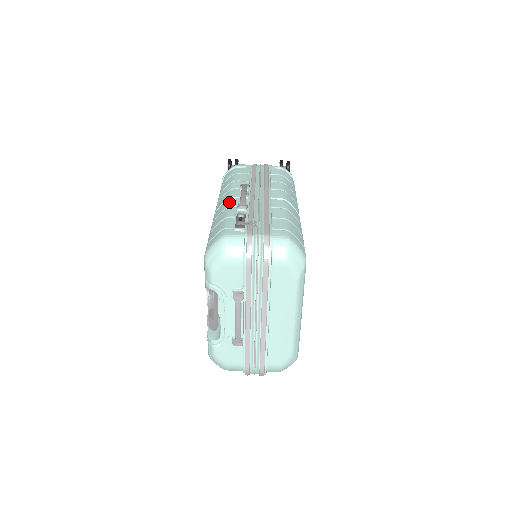
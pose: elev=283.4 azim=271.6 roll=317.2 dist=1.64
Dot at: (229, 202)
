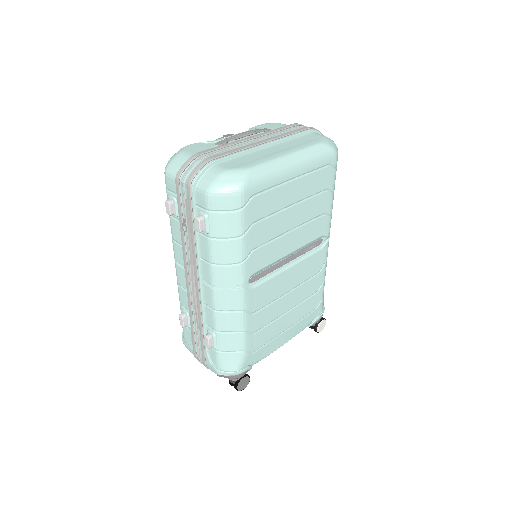
Dot at: occluded
